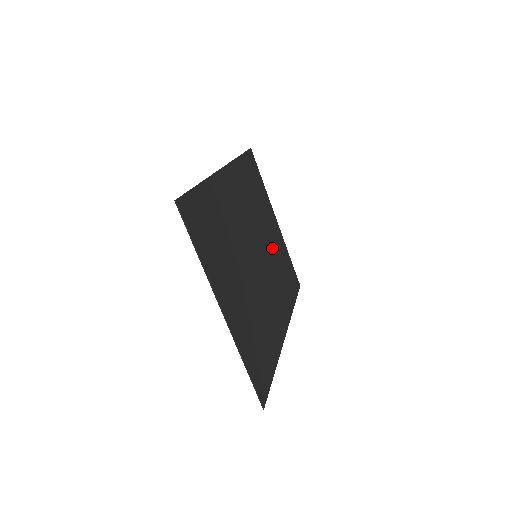
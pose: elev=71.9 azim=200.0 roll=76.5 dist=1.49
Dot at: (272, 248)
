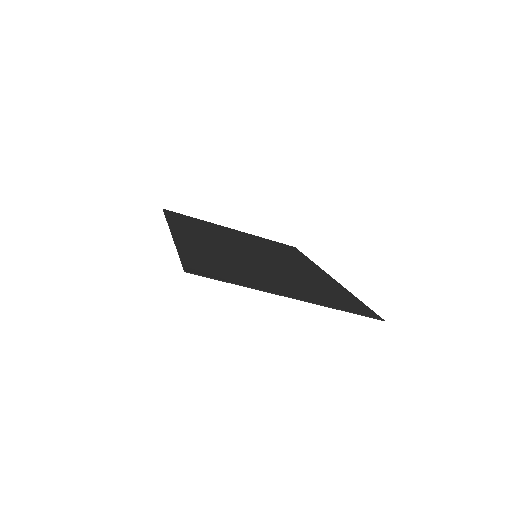
Dot at: (254, 244)
